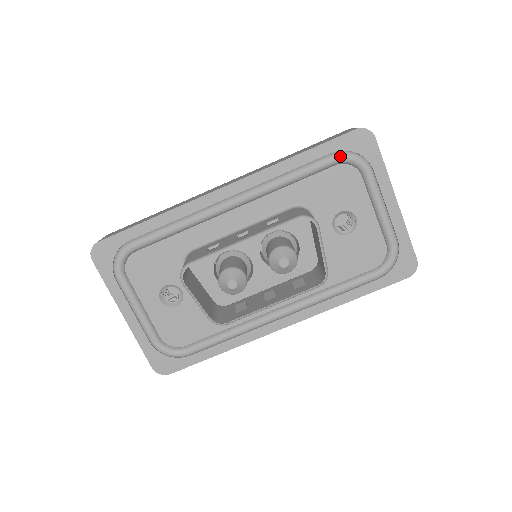
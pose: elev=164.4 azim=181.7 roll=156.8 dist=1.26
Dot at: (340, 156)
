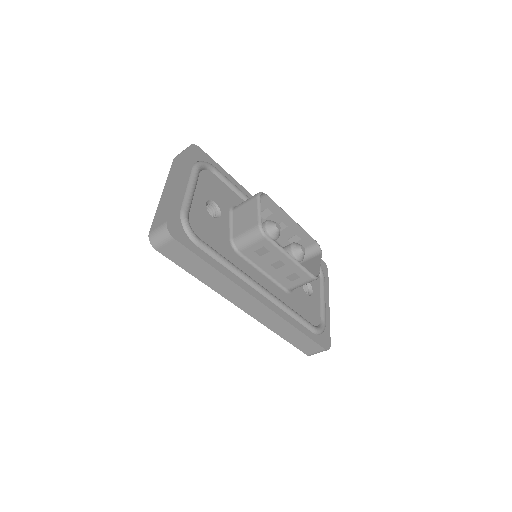
Dot at: occluded
